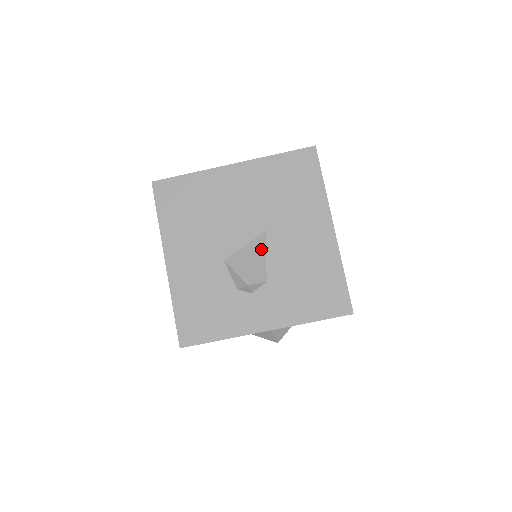
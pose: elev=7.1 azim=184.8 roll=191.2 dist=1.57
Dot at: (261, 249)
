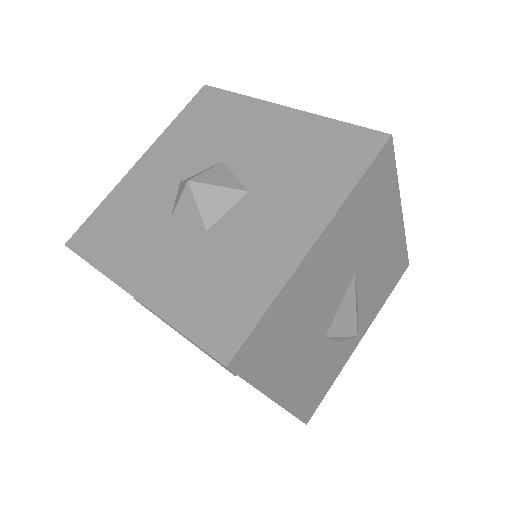
Dot at: occluded
